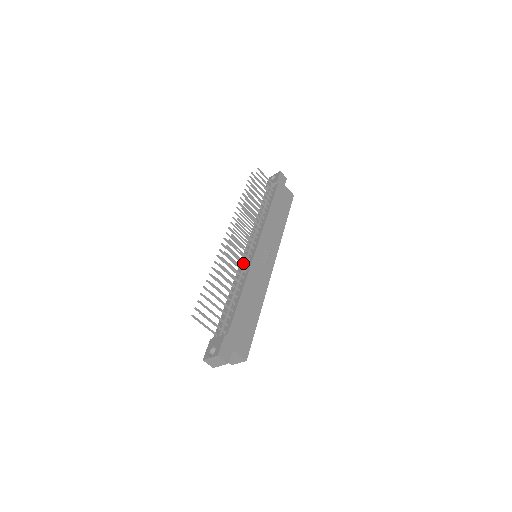
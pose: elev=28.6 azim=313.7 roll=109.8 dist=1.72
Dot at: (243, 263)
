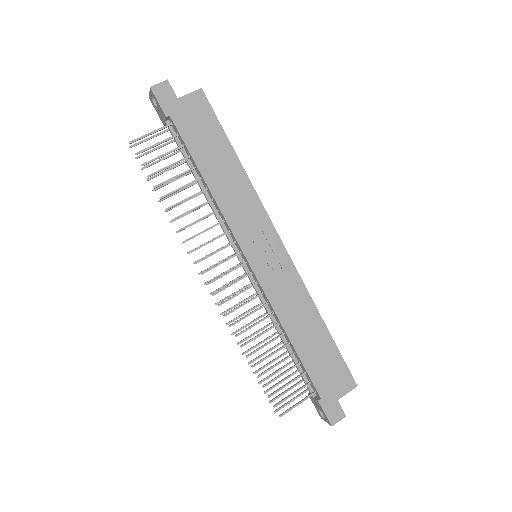
Dot at: occluded
